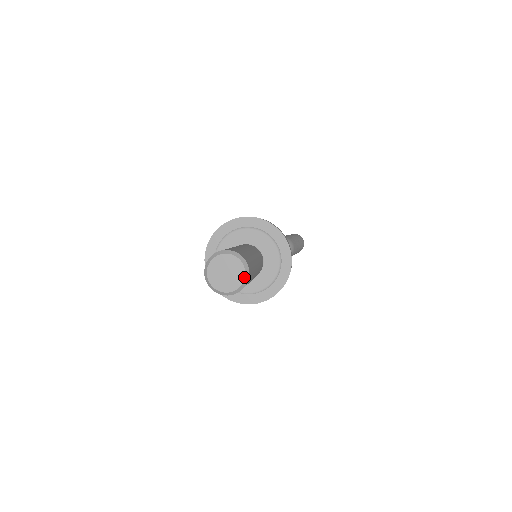
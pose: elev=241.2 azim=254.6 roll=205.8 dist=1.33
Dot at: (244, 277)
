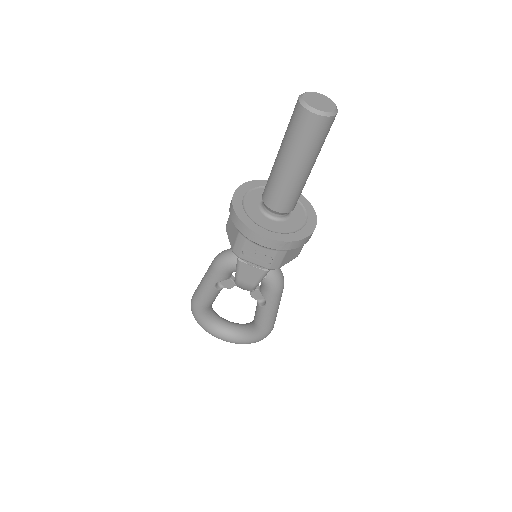
Dot at: (333, 110)
